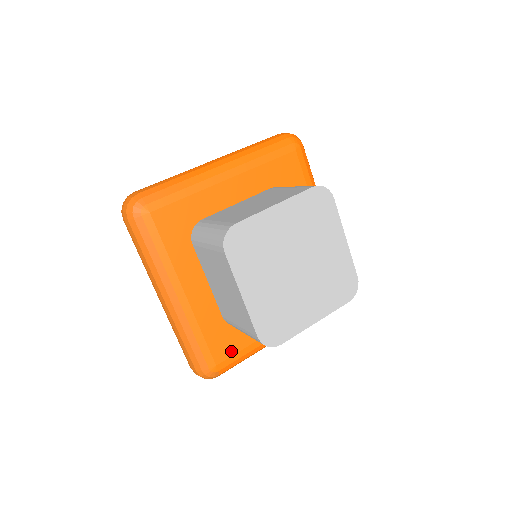
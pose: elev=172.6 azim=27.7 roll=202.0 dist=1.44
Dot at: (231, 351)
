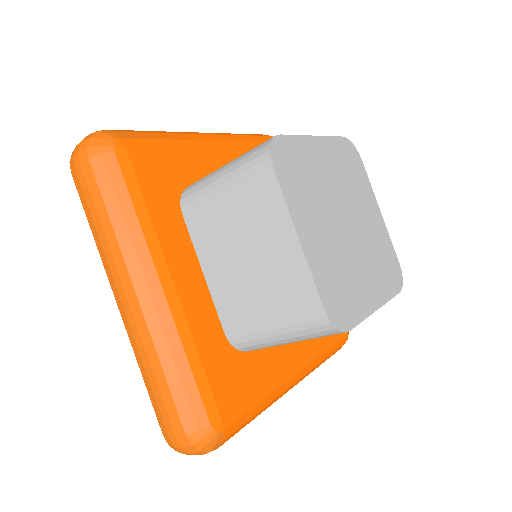
Dot at: (239, 394)
